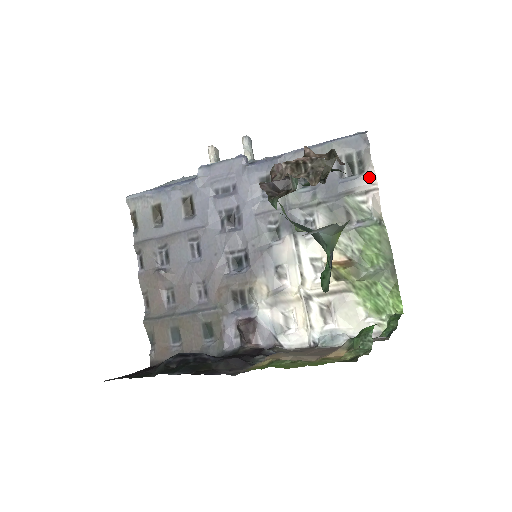
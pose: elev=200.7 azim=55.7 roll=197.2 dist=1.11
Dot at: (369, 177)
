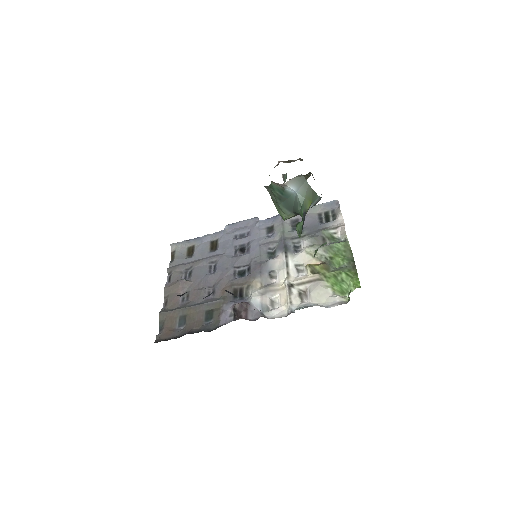
Dot at: (339, 220)
